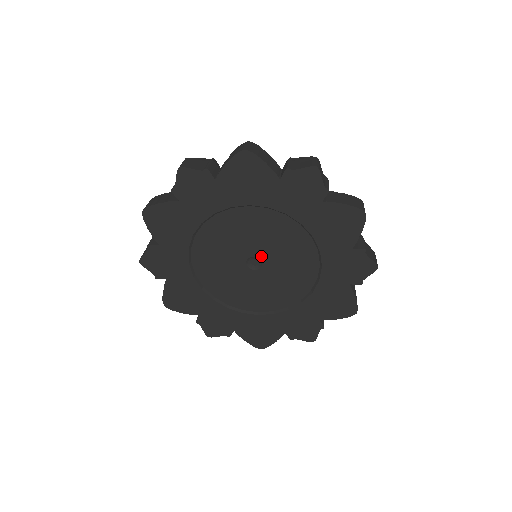
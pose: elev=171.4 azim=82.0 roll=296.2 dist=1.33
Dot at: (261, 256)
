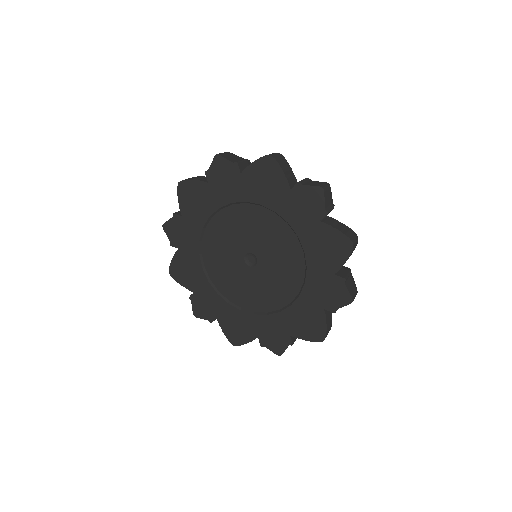
Dot at: (258, 255)
